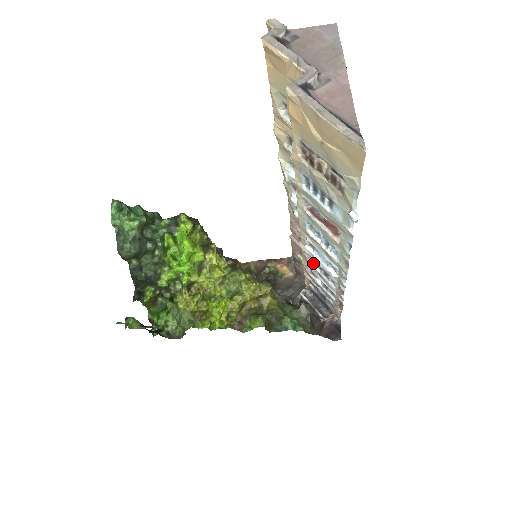
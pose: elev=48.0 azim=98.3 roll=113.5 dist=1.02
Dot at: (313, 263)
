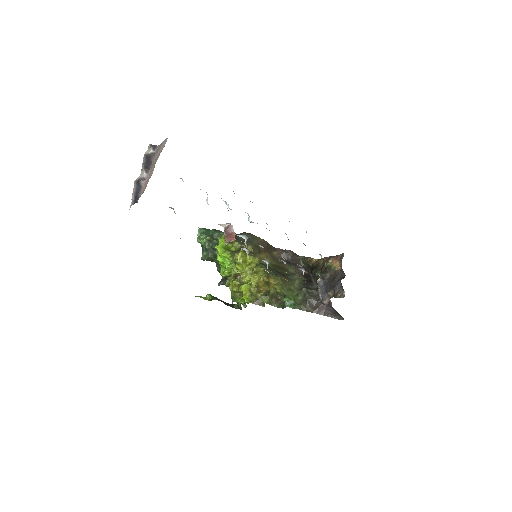
Dot at: (279, 259)
